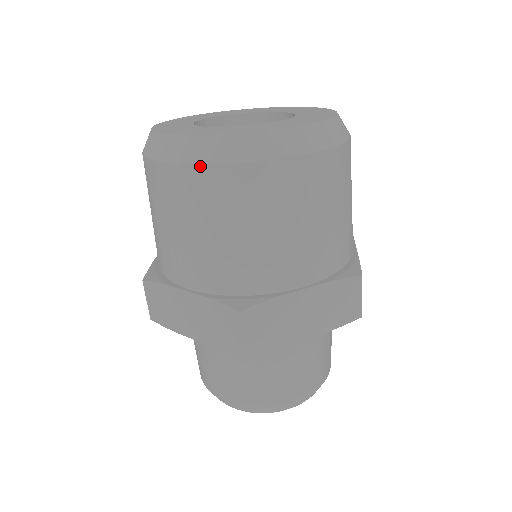
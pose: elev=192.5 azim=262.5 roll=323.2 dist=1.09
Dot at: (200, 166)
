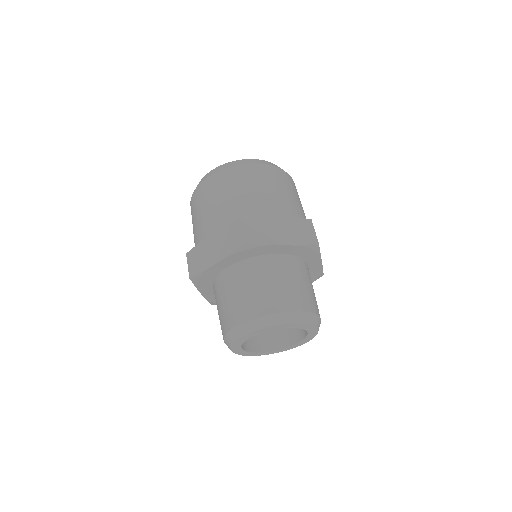
Dot at: (217, 172)
